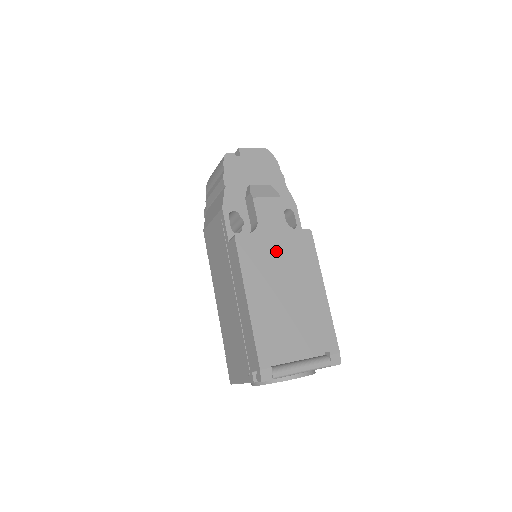
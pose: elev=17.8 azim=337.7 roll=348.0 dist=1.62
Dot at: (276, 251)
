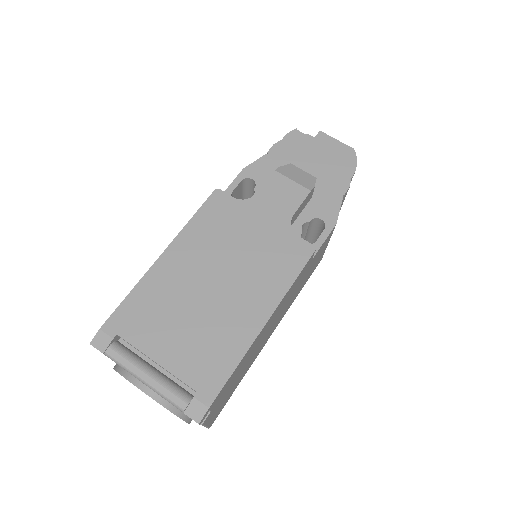
Dot at: (247, 236)
